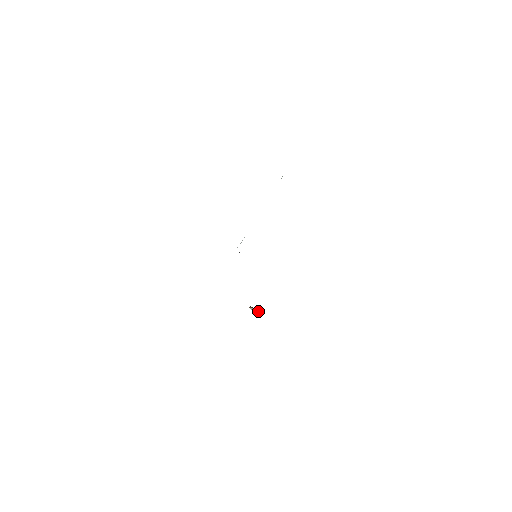
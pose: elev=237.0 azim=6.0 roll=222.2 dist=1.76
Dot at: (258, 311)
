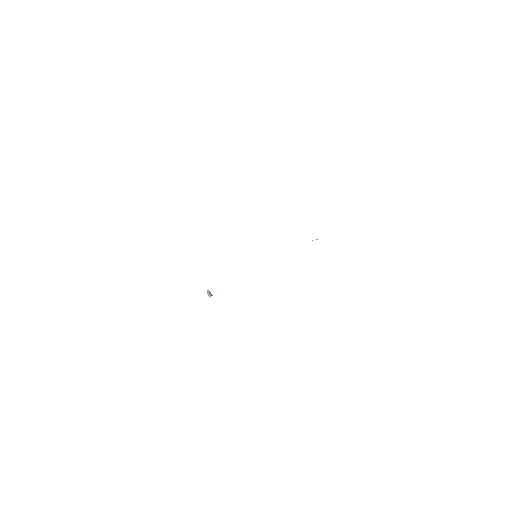
Dot at: occluded
